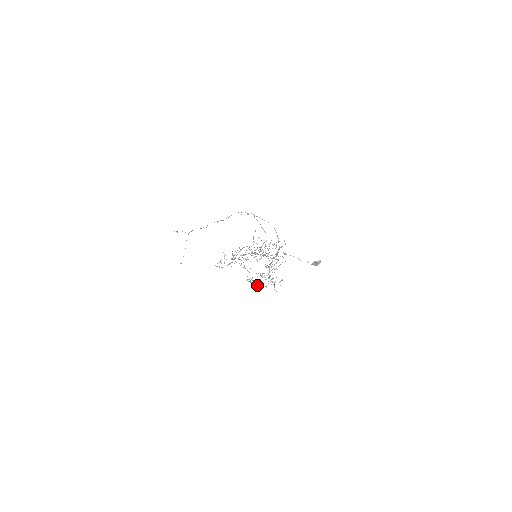
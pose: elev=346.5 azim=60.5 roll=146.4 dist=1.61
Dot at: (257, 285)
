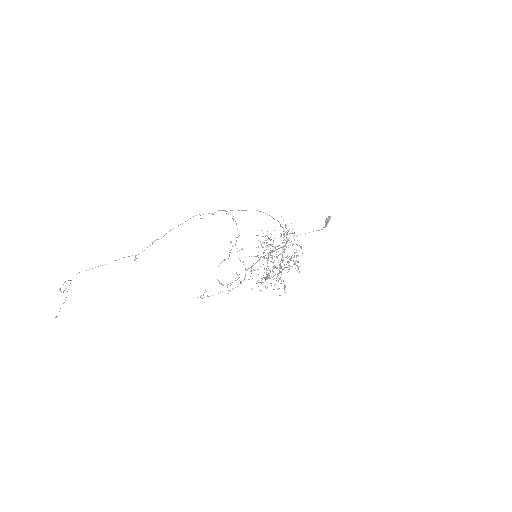
Dot at: (285, 286)
